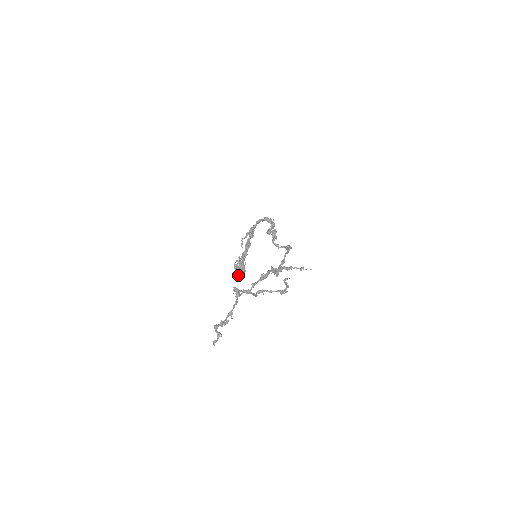
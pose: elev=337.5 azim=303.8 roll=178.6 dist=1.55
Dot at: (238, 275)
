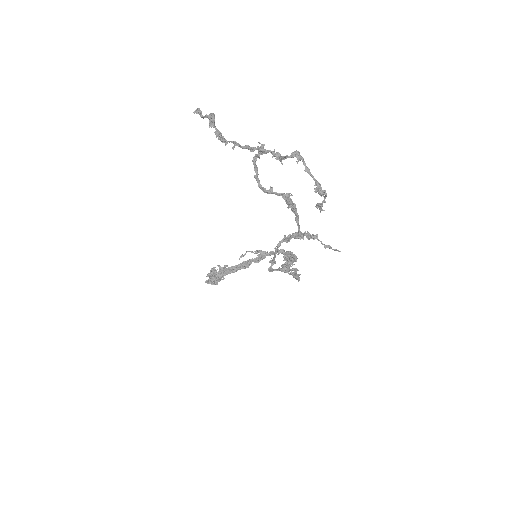
Dot at: (206, 280)
